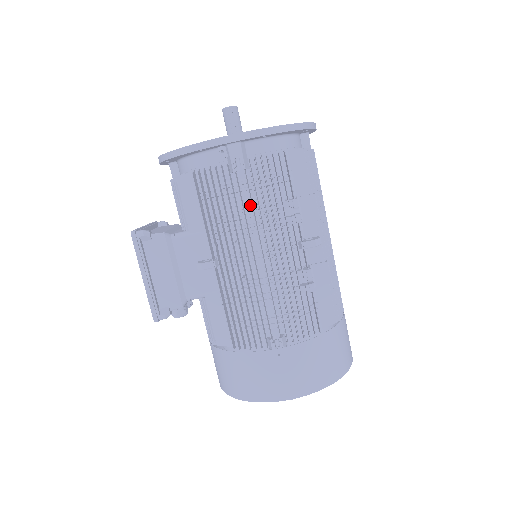
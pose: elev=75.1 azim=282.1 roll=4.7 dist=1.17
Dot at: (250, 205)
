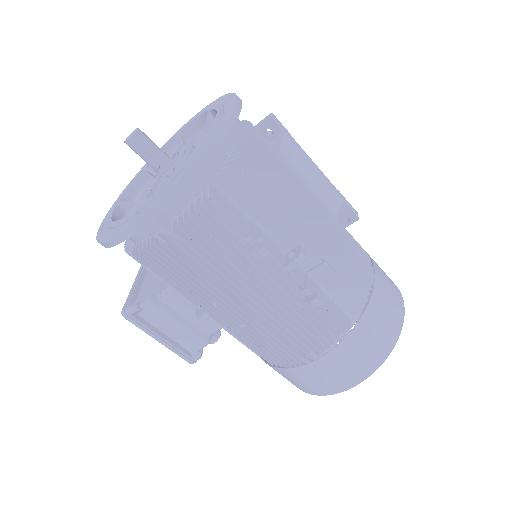
Dot at: occluded
